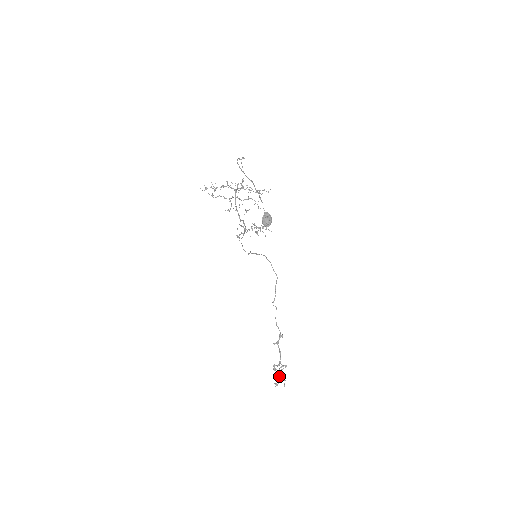
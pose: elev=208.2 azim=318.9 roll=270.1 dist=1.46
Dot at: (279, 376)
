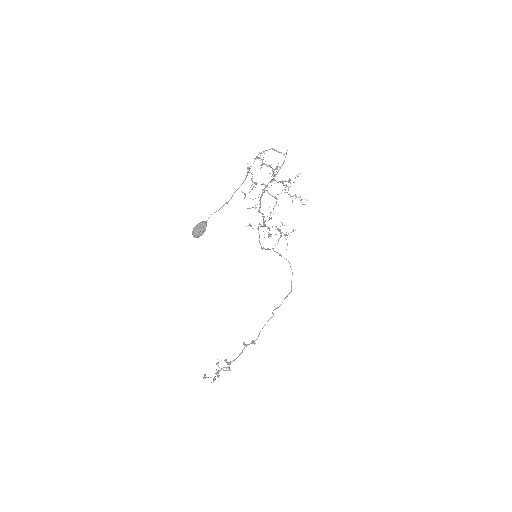
Dot at: occluded
